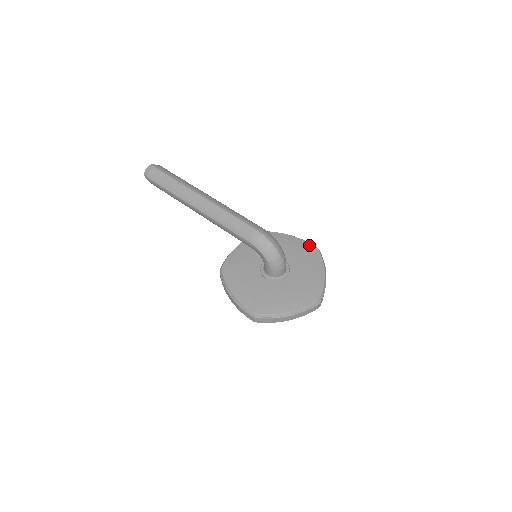
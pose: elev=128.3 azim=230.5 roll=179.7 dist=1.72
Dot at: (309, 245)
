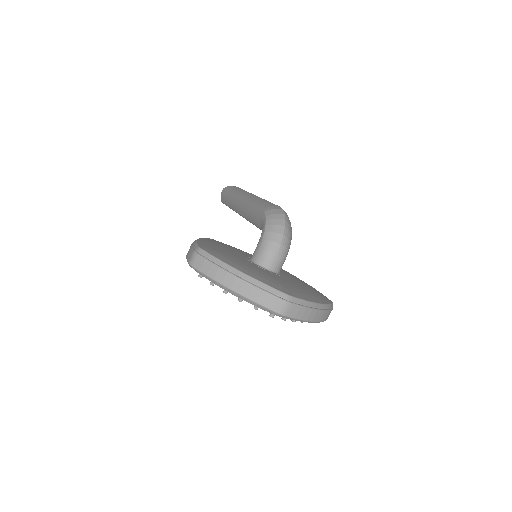
Dot at: occluded
